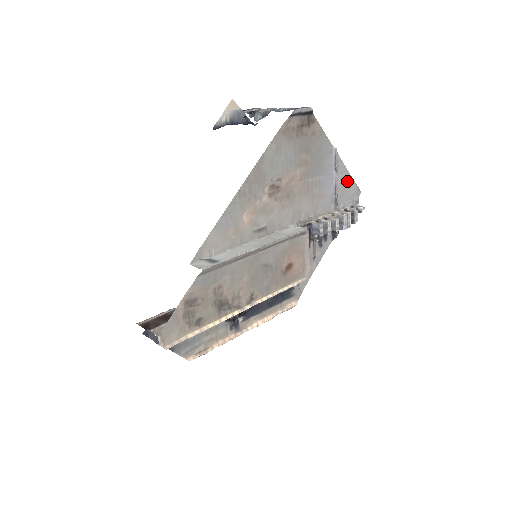
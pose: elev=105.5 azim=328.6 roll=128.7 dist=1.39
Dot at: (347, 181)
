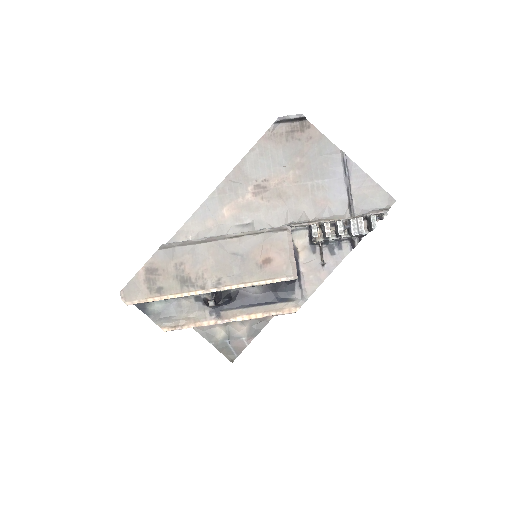
Dot at: (369, 187)
